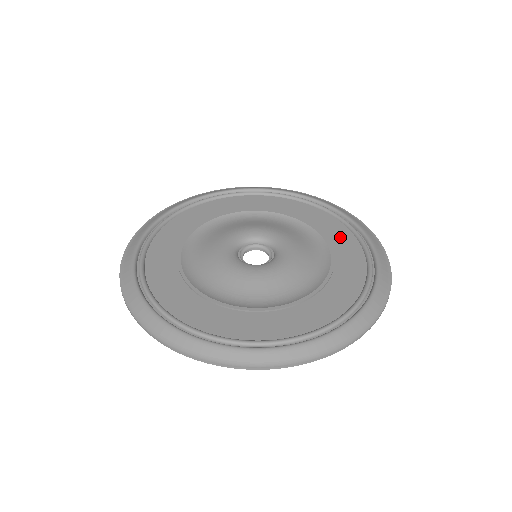
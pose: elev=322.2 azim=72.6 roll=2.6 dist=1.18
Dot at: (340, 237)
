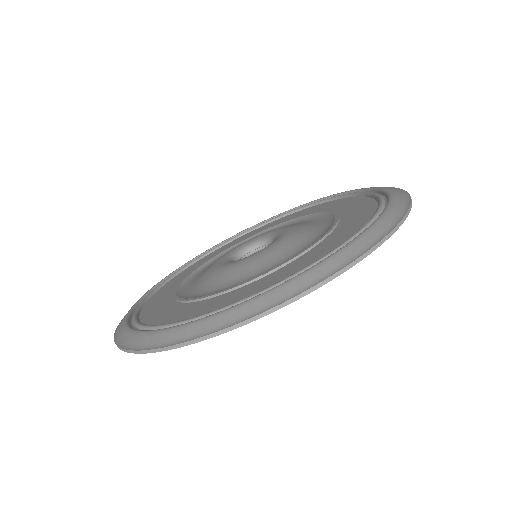
Dot at: (331, 205)
